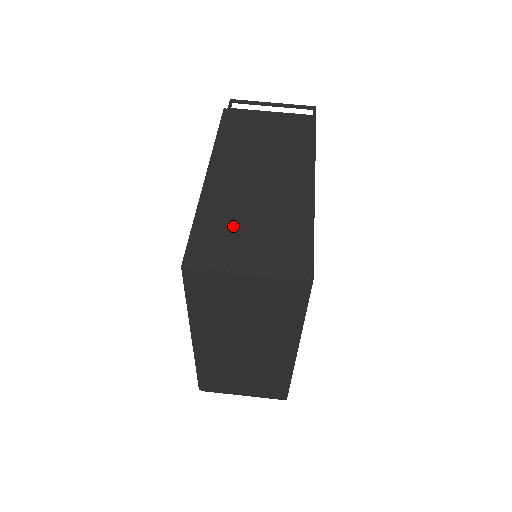
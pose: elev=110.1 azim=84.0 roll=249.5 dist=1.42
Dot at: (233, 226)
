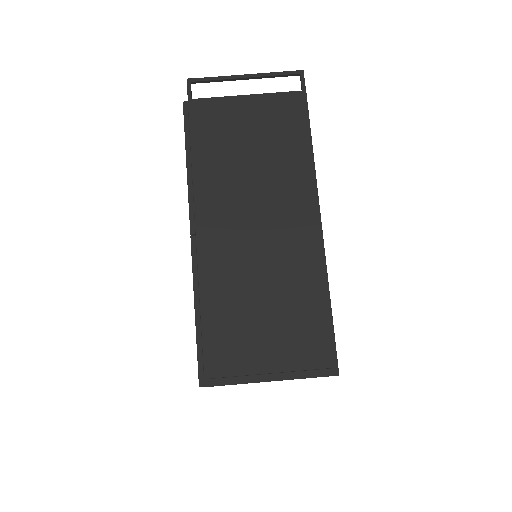
Dot at: (241, 316)
